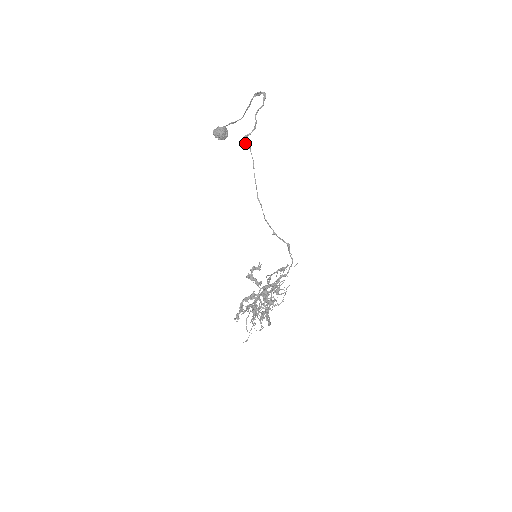
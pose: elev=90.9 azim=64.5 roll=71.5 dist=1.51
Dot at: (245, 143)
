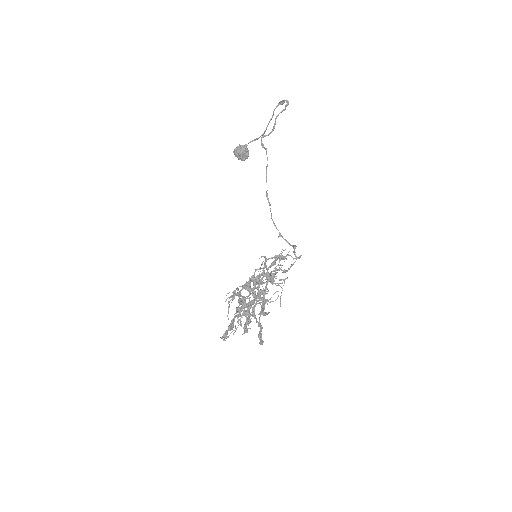
Dot at: (261, 144)
